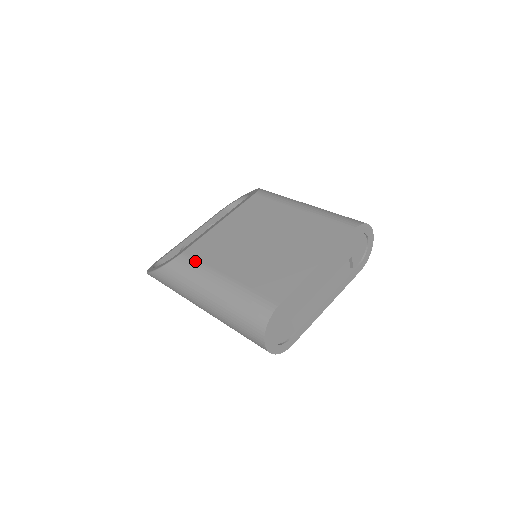
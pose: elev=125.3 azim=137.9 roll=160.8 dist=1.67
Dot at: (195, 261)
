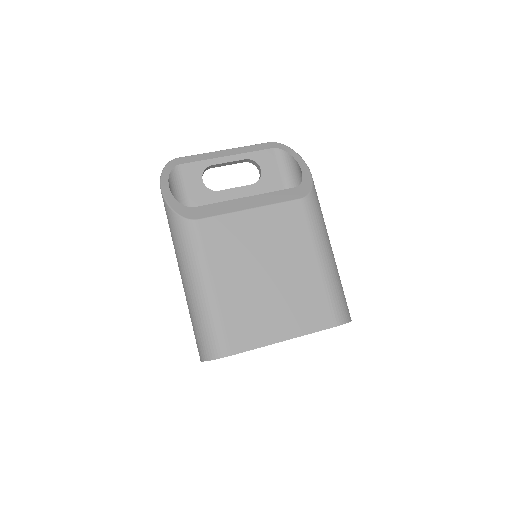
Dot at: (201, 243)
